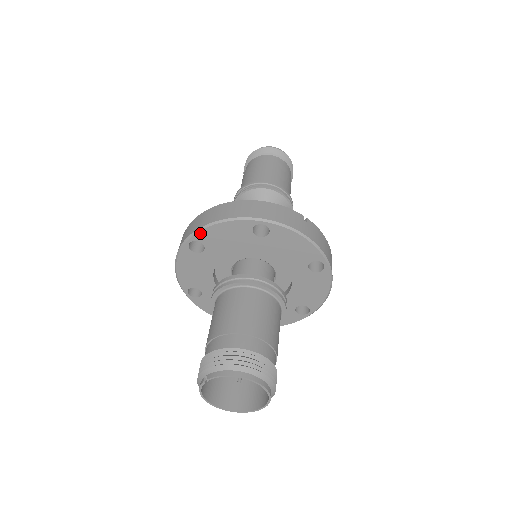
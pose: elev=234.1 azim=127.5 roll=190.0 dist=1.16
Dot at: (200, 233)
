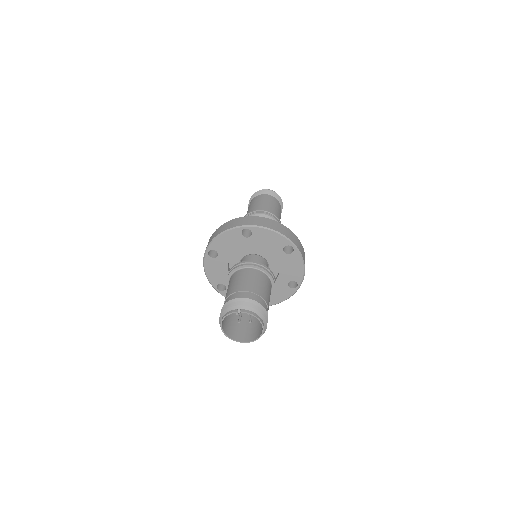
Dot at: (258, 228)
